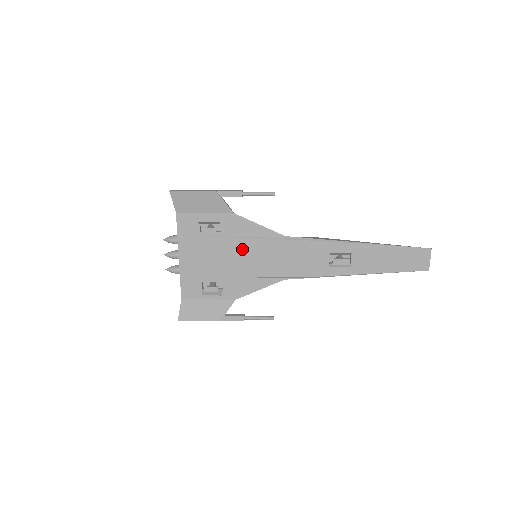
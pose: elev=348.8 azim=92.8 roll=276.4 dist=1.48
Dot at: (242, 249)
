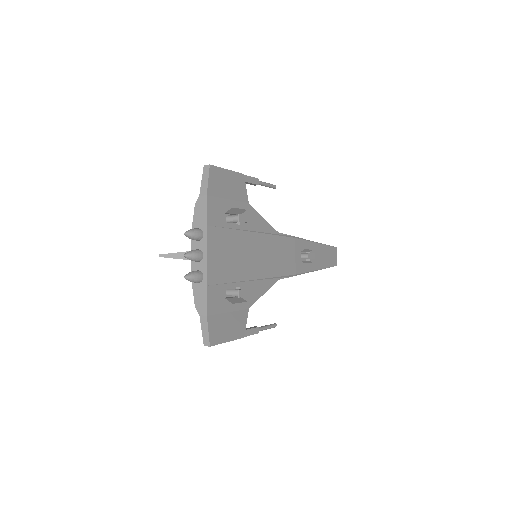
Dot at: (254, 245)
